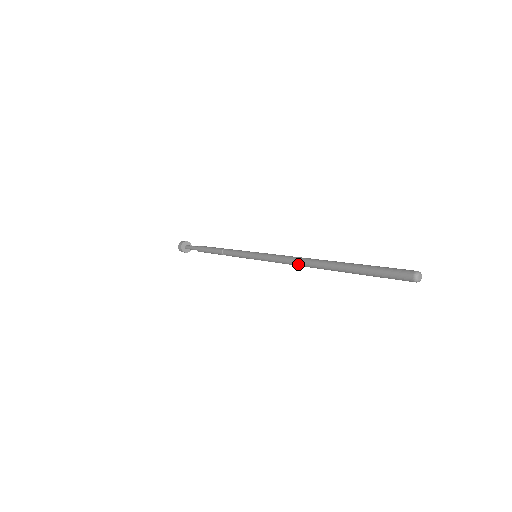
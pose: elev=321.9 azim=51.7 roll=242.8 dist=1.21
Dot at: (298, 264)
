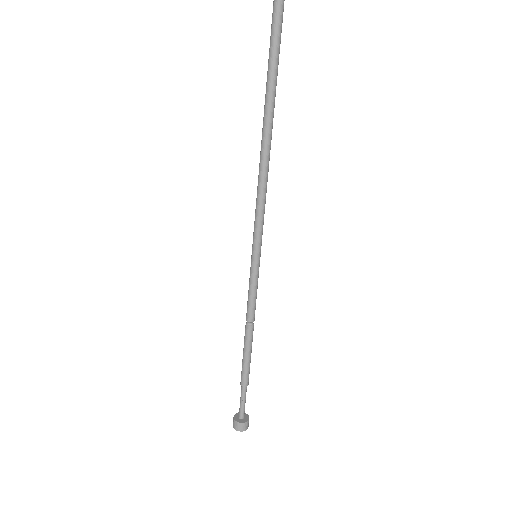
Dot at: (264, 171)
